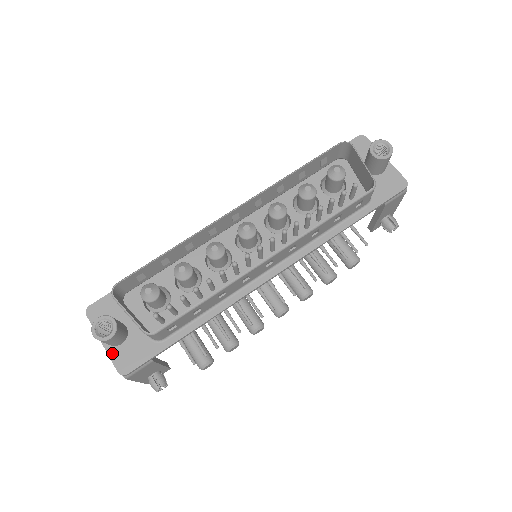
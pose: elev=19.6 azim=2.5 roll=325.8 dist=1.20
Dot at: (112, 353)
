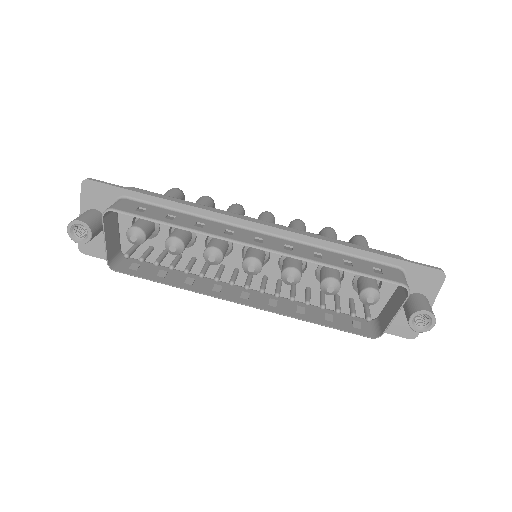
Dot at: occluded
